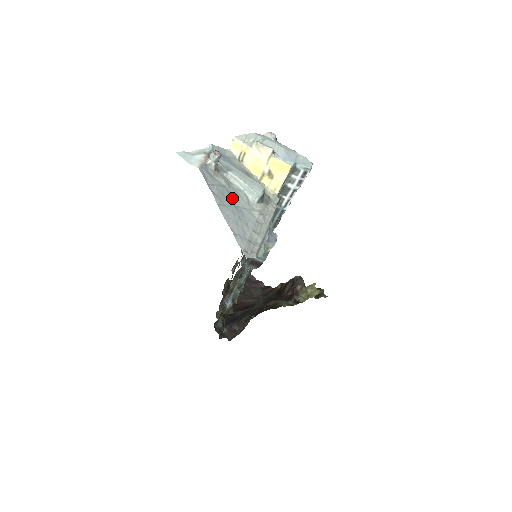
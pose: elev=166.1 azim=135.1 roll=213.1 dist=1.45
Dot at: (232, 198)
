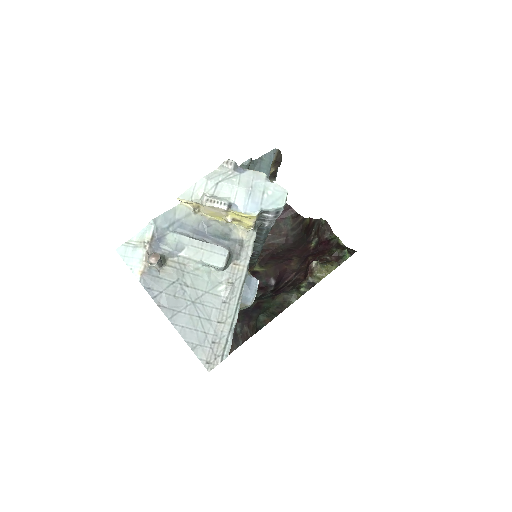
Dot at: (188, 291)
